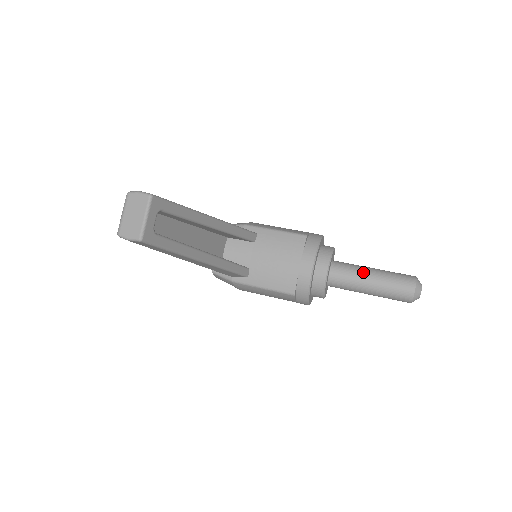
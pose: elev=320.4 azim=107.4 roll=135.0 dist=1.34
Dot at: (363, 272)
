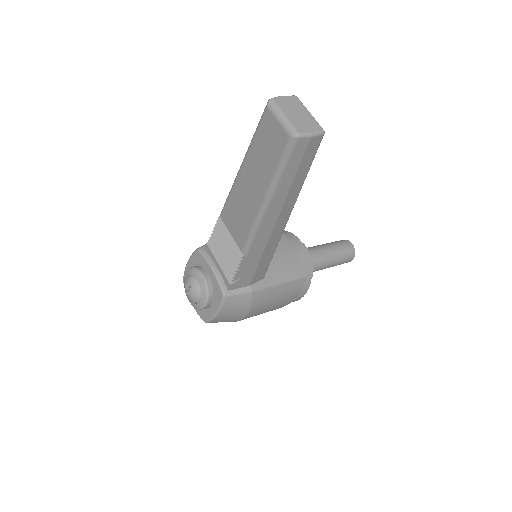
Dot at: (319, 247)
